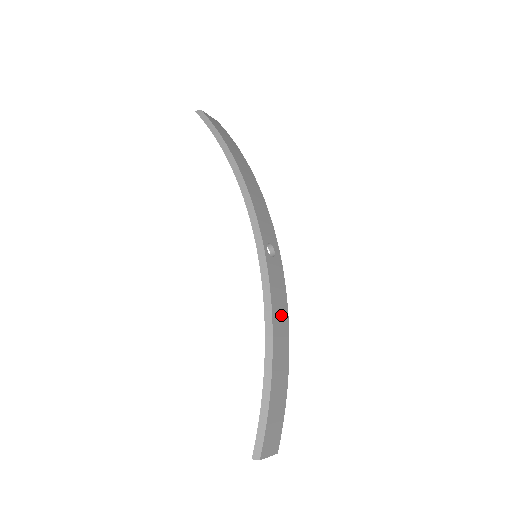
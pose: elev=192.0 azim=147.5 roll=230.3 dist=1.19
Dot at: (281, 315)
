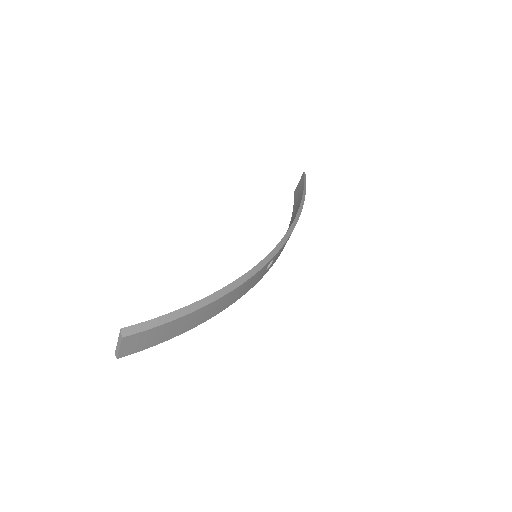
Dot at: (235, 296)
